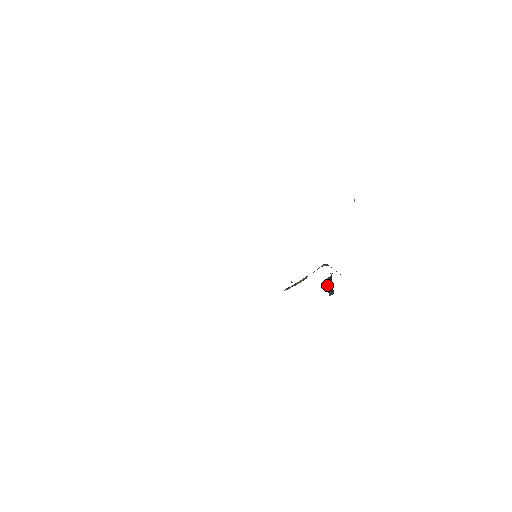
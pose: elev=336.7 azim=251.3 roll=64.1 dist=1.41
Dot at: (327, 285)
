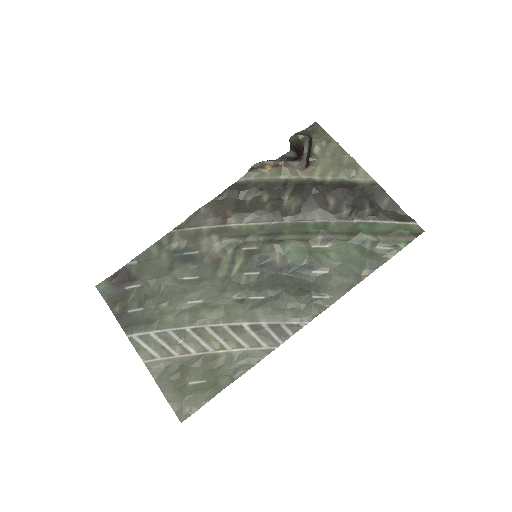
Dot at: (292, 144)
